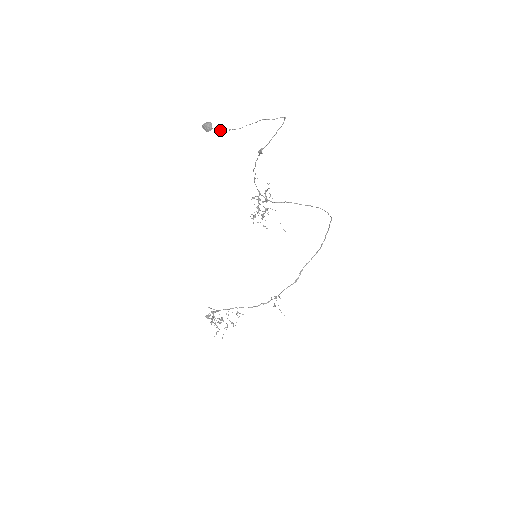
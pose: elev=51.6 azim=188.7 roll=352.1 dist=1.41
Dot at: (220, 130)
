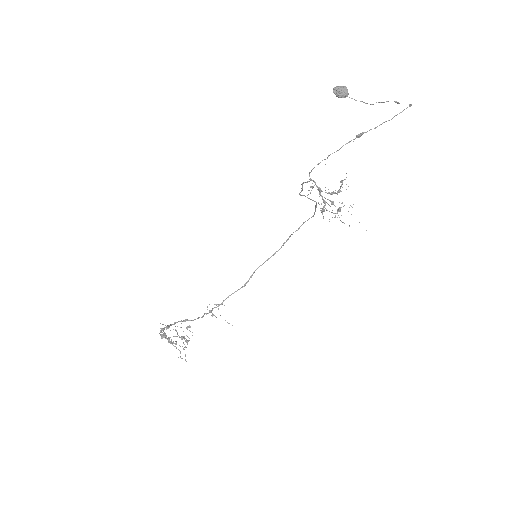
Dot at: occluded
